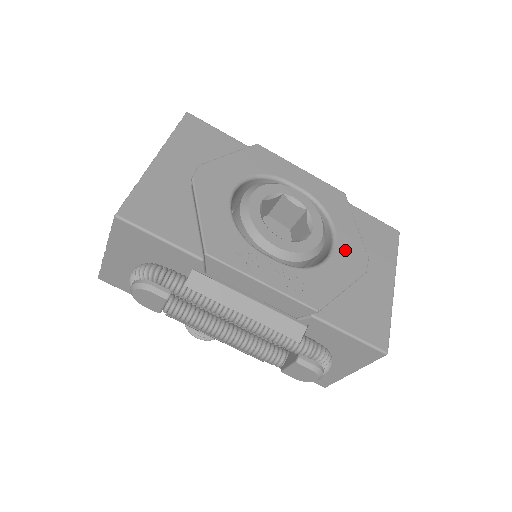
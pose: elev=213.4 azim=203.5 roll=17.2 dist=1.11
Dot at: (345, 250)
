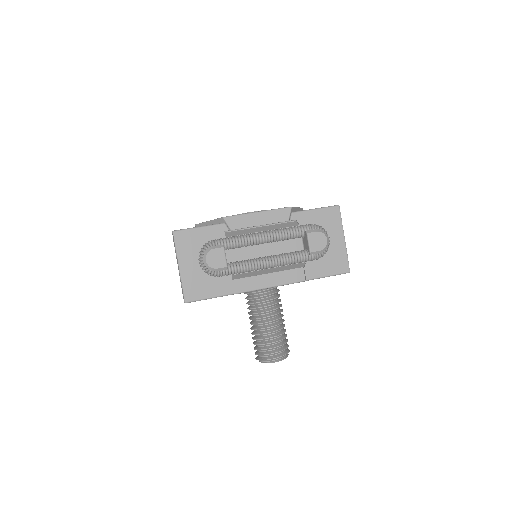
Dot at: occluded
